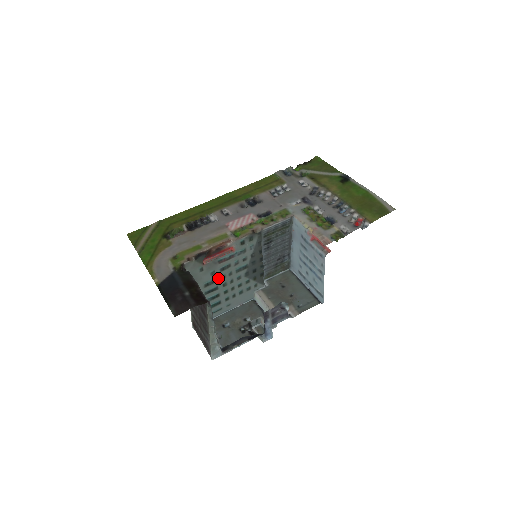
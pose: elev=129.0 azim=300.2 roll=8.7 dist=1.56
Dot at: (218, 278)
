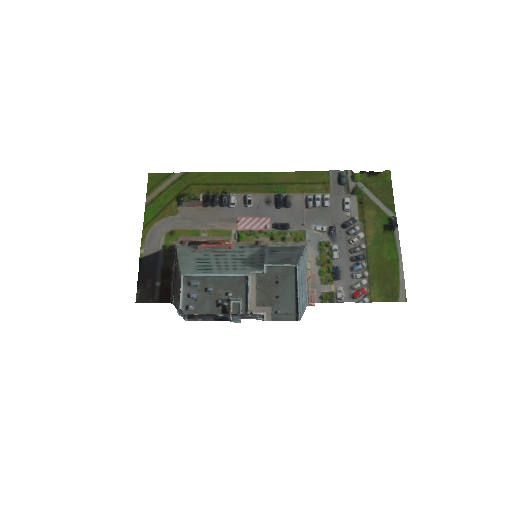
Dot at: (212, 258)
